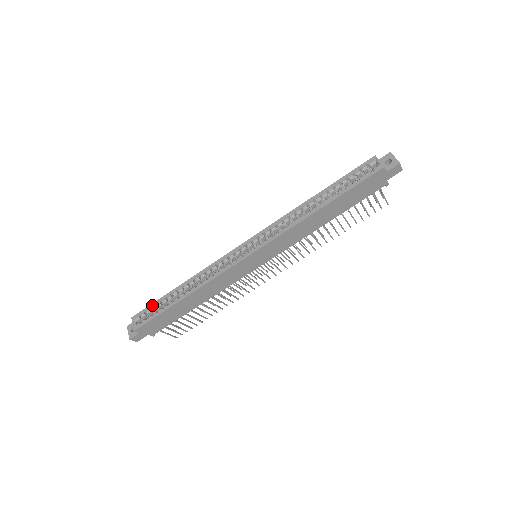
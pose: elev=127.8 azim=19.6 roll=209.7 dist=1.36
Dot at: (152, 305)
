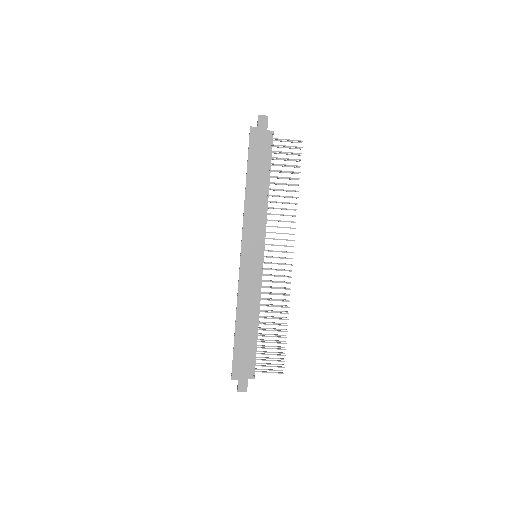
Dot at: occluded
